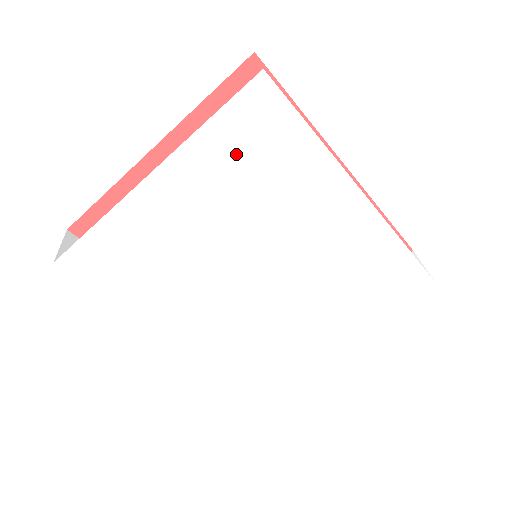
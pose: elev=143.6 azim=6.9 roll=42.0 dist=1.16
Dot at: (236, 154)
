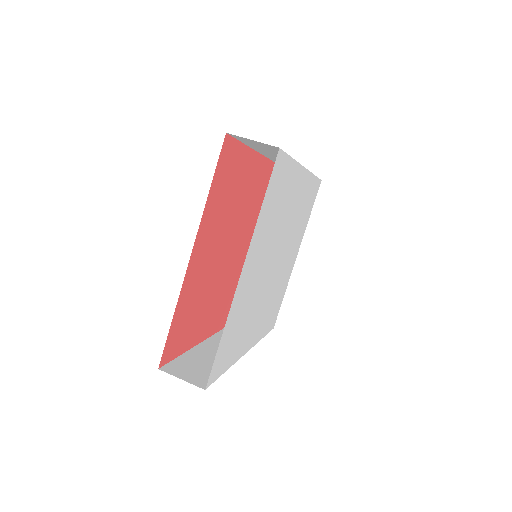
Dot at: (270, 210)
